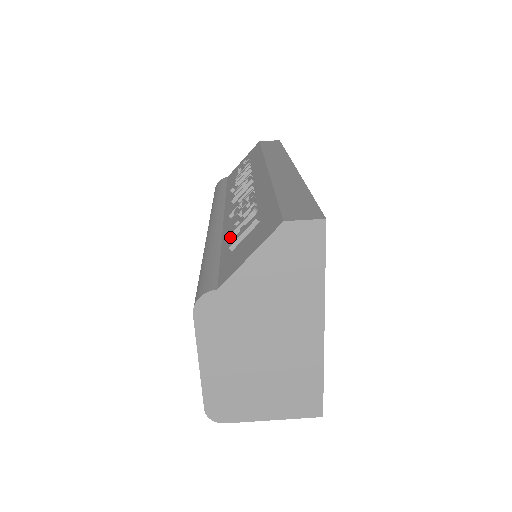
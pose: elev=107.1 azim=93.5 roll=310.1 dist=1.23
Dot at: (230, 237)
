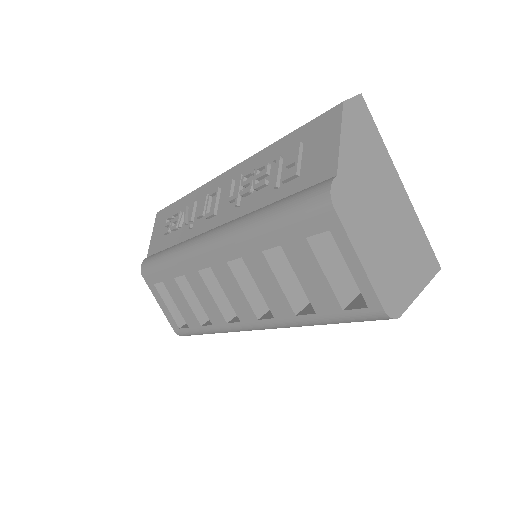
Dot at: (281, 179)
